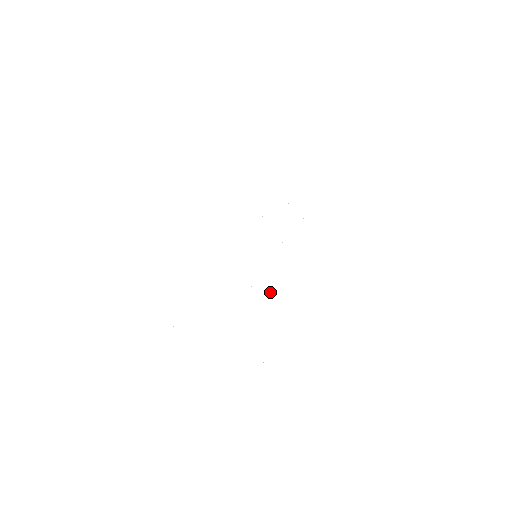
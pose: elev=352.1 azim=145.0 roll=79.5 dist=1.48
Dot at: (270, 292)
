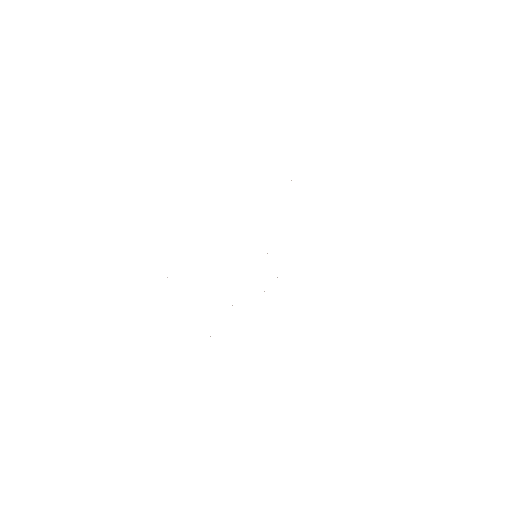
Dot at: occluded
